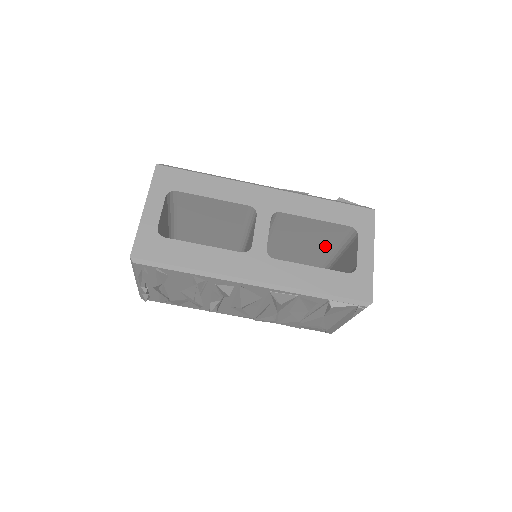
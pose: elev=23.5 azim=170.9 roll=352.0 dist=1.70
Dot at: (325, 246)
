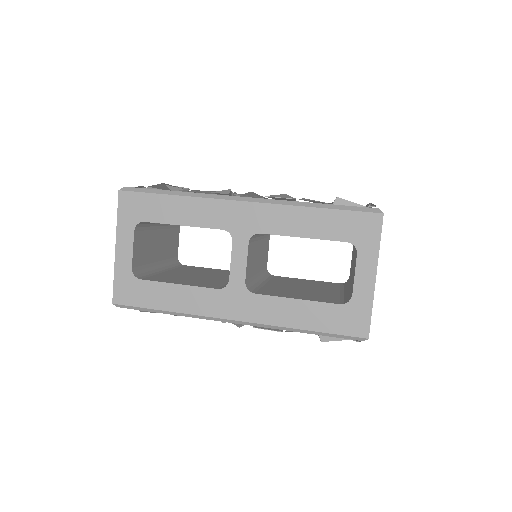
Dot at: occluded
